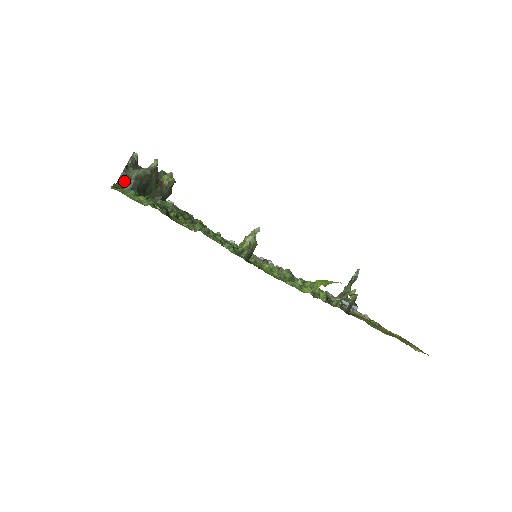
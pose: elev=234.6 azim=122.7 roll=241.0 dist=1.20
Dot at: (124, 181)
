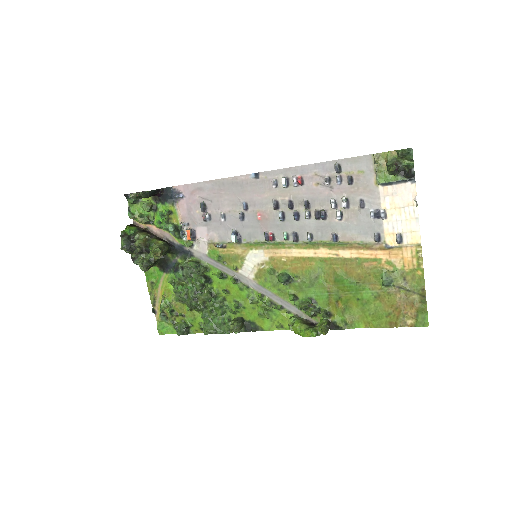
Dot at: occluded
